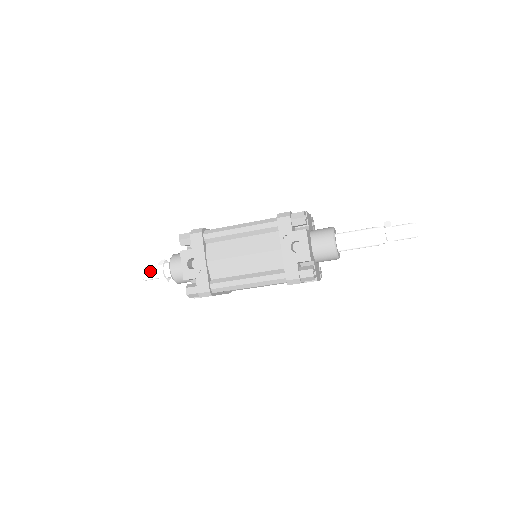
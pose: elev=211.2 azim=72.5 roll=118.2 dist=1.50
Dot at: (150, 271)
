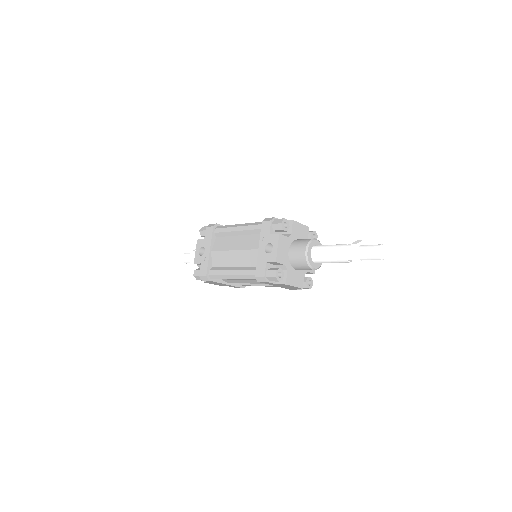
Dot at: (187, 255)
